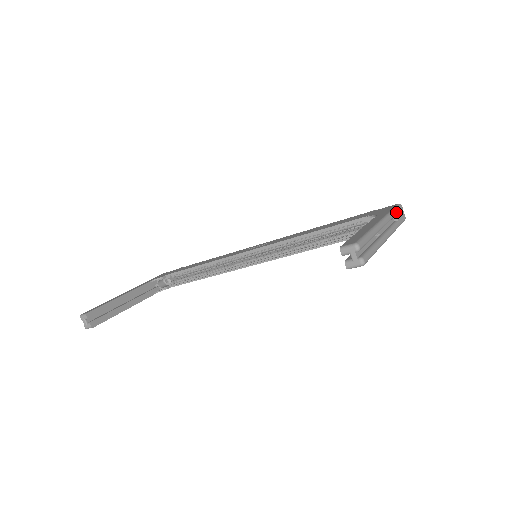
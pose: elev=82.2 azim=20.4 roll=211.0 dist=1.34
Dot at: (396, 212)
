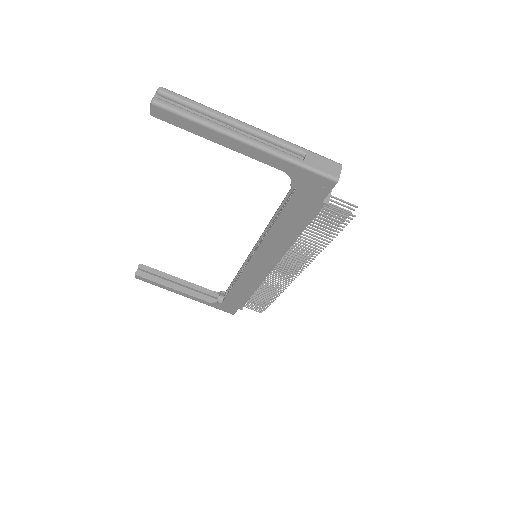
Dot at: (311, 153)
